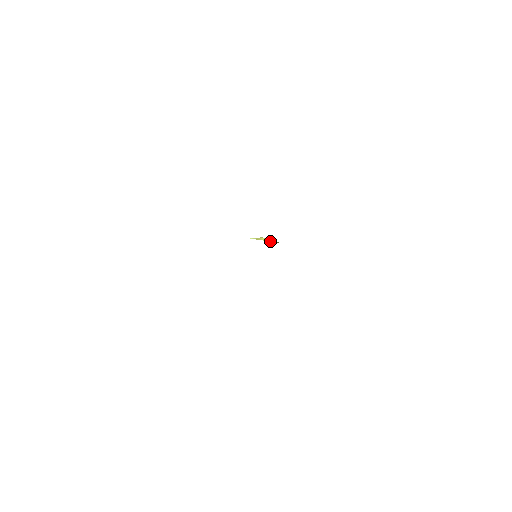
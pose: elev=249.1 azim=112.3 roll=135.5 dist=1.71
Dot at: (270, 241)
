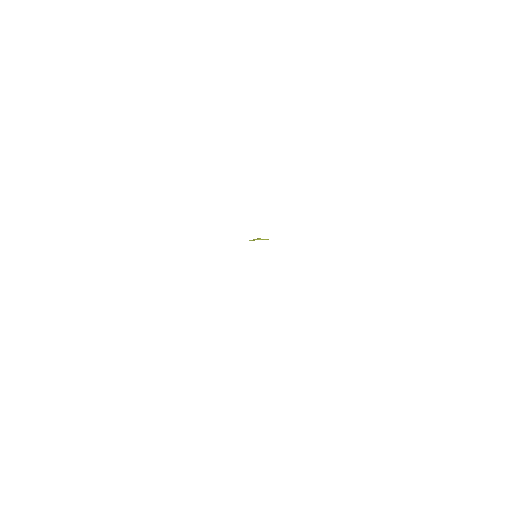
Dot at: (268, 239)
